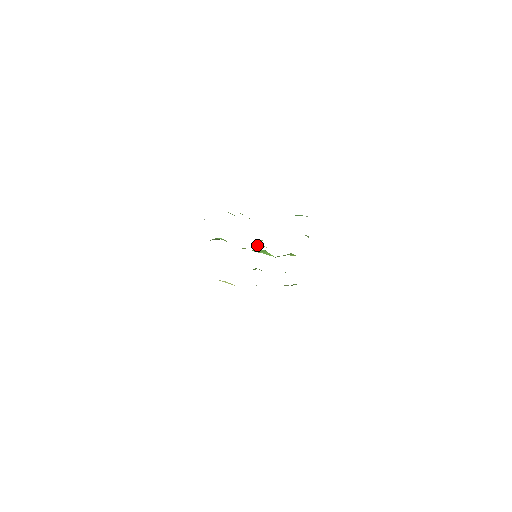
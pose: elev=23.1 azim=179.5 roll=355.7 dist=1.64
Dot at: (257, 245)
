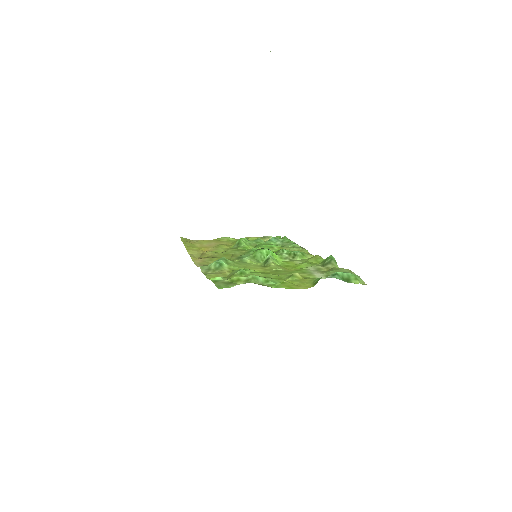
Dot at: (267, 263)
